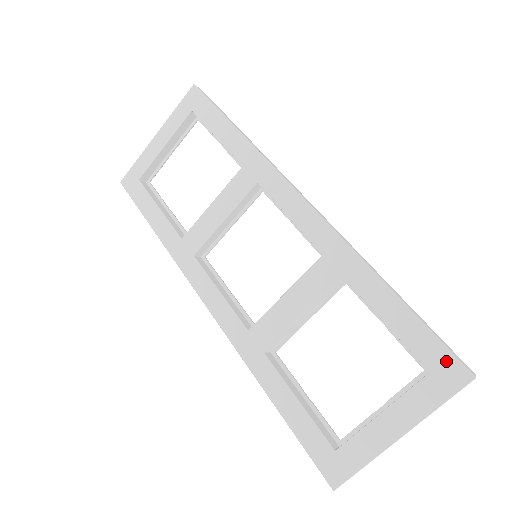
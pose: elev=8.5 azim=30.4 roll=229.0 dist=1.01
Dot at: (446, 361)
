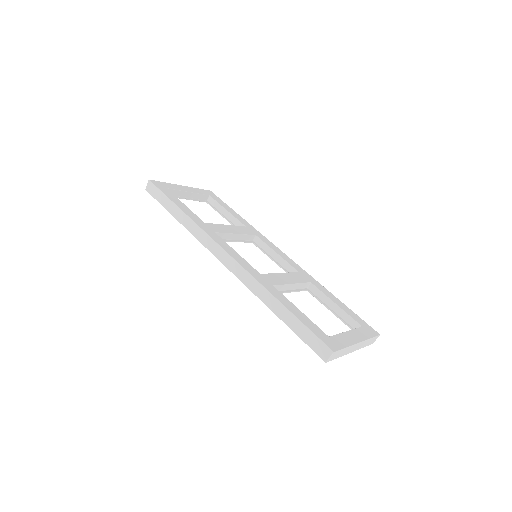
Dot at: (367, 325)
